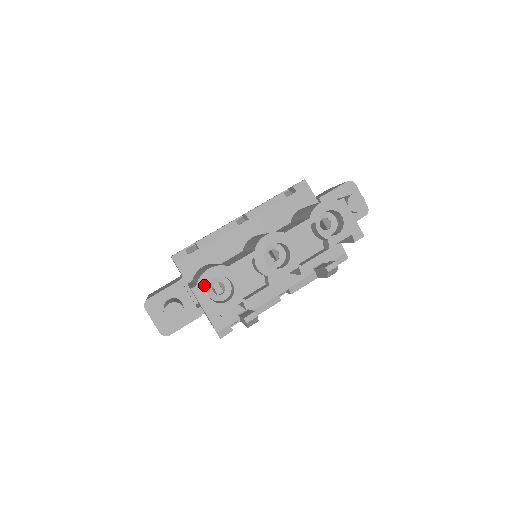
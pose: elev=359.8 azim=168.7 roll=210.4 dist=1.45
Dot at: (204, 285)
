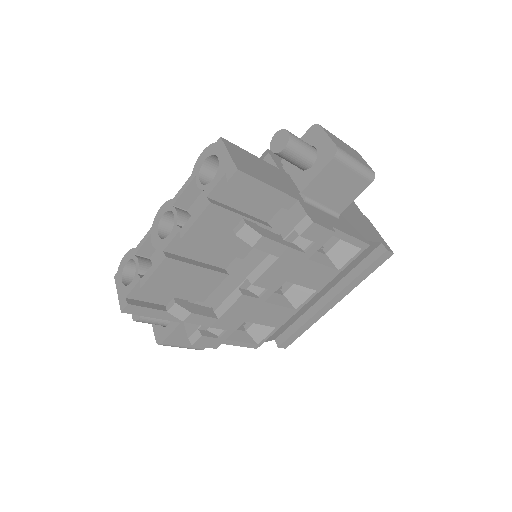
Dot at: (121, 271)
